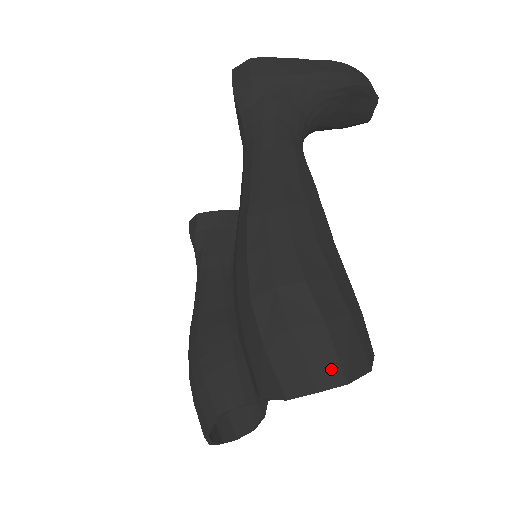
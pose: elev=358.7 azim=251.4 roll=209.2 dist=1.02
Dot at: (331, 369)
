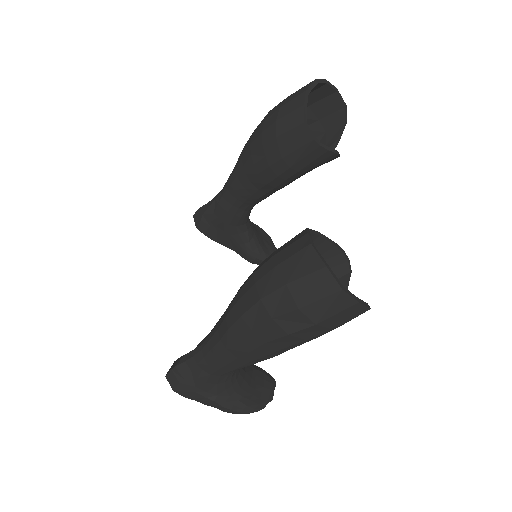
Dot at: (325, 90)
